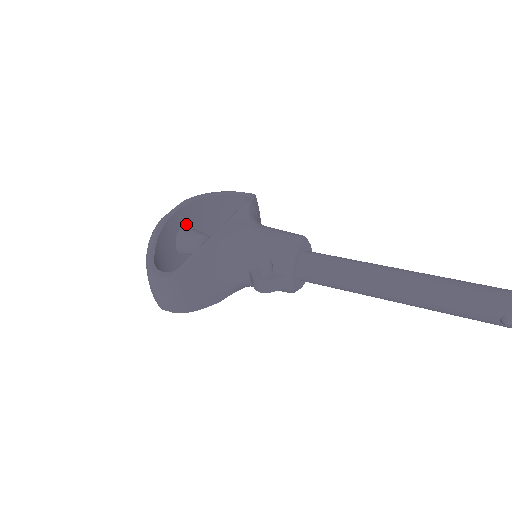
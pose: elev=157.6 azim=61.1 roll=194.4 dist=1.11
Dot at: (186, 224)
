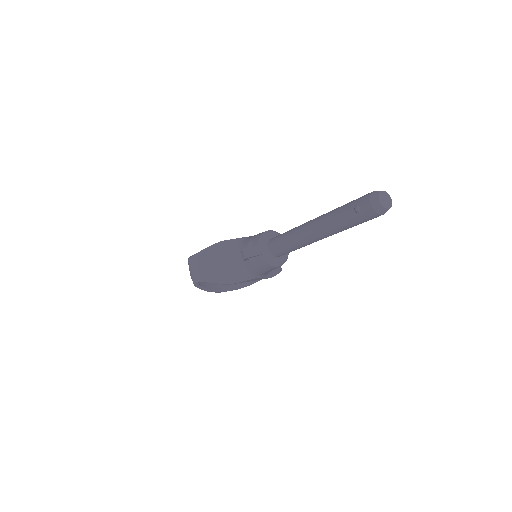
Dot at: occluded
